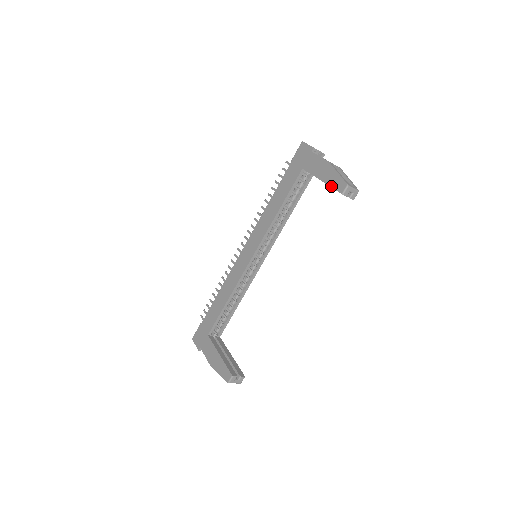
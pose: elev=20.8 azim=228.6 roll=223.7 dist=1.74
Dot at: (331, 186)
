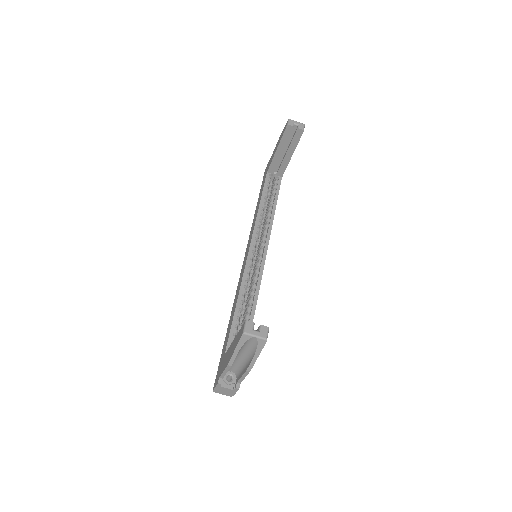
Dot at: (281, 138)
